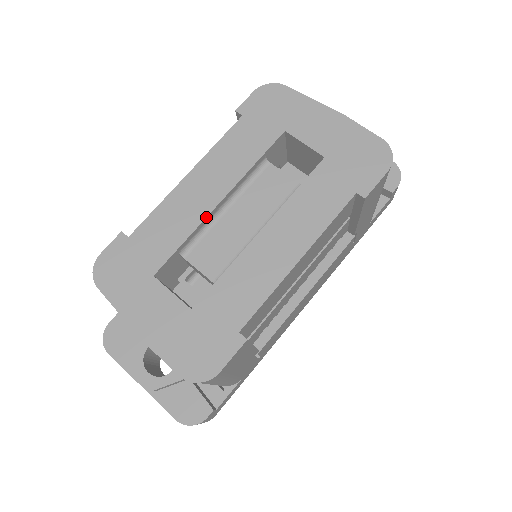
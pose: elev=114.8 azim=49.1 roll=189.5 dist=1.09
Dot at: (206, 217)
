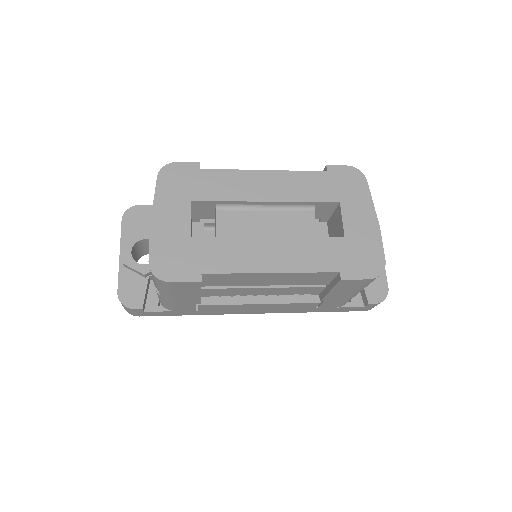
Dot at: (250, 201)
